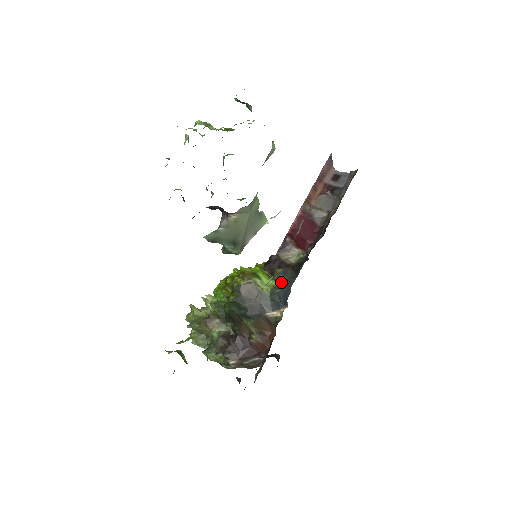
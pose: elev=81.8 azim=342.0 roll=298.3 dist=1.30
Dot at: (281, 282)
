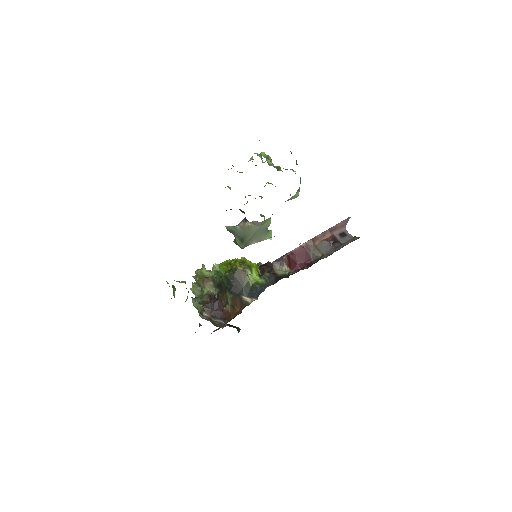
Dot at: (263, 282)
